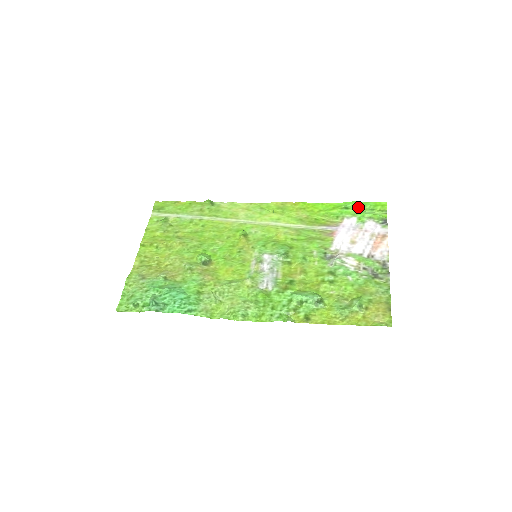
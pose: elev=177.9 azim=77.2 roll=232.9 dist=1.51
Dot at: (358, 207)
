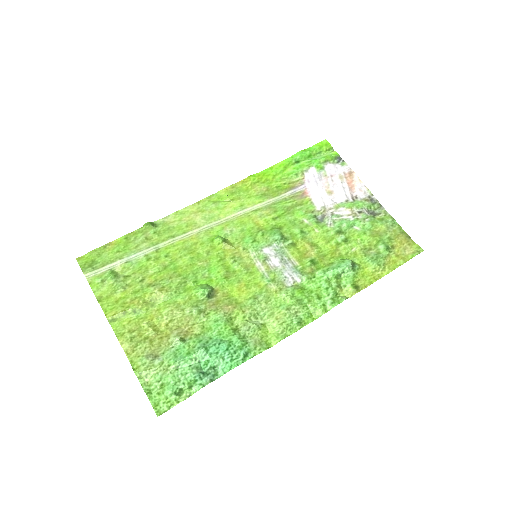
Dot at: (306, 156)
